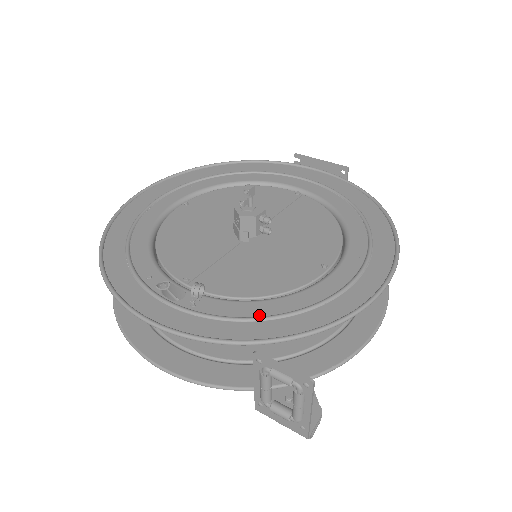
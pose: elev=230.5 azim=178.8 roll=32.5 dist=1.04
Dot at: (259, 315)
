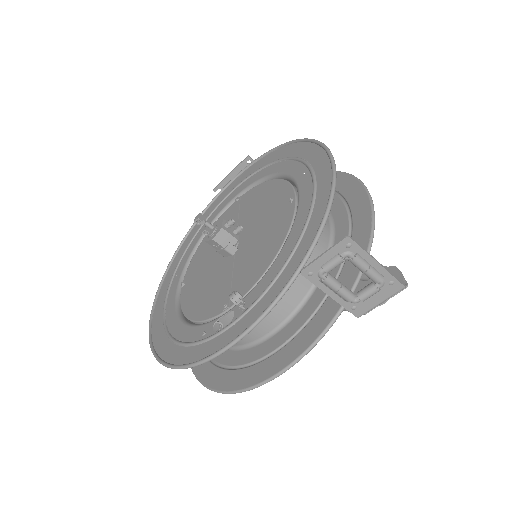
Dot at: (285, 261)
